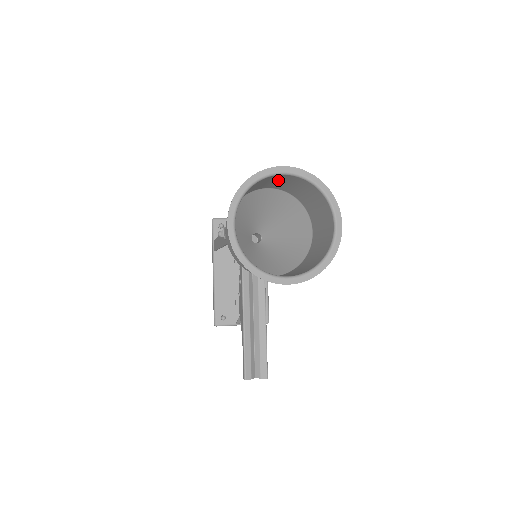
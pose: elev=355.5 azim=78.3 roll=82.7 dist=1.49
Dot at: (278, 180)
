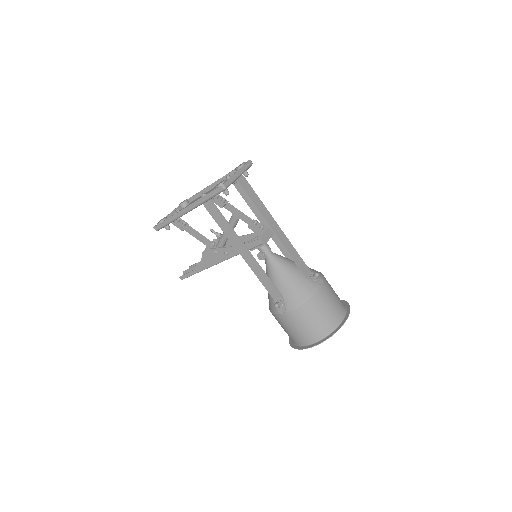
Dot at: (335, 304)
